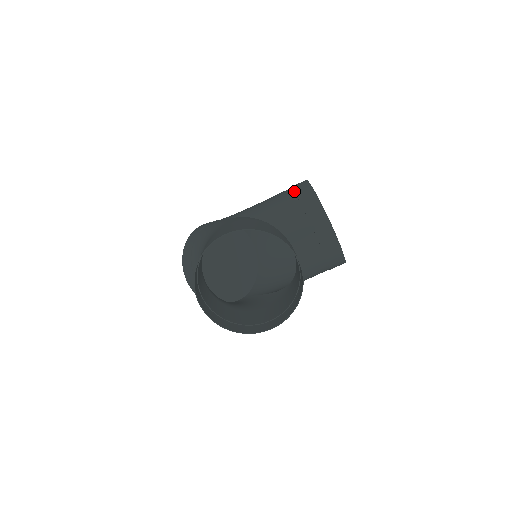
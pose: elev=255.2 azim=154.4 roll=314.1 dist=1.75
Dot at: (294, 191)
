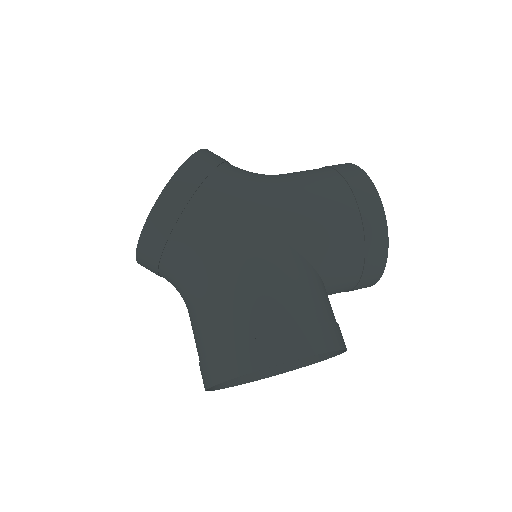
Dot at: (363, 224)
